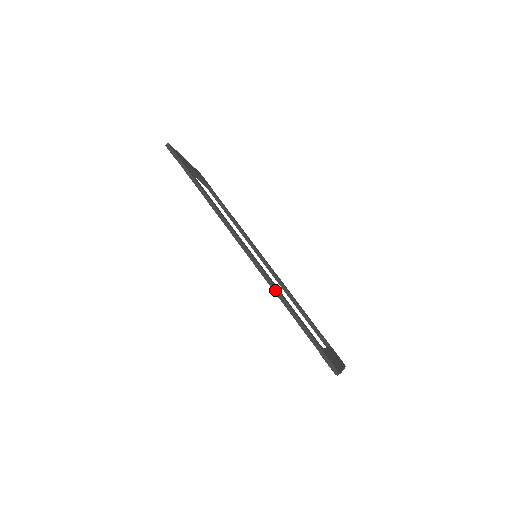
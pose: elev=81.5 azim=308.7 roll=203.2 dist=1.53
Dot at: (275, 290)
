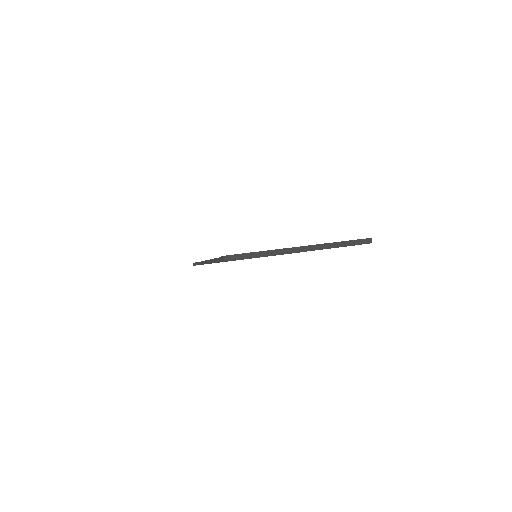
Dot at: (213, 261)
